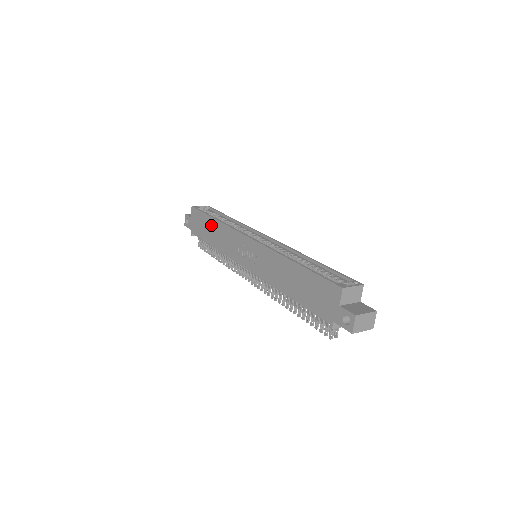
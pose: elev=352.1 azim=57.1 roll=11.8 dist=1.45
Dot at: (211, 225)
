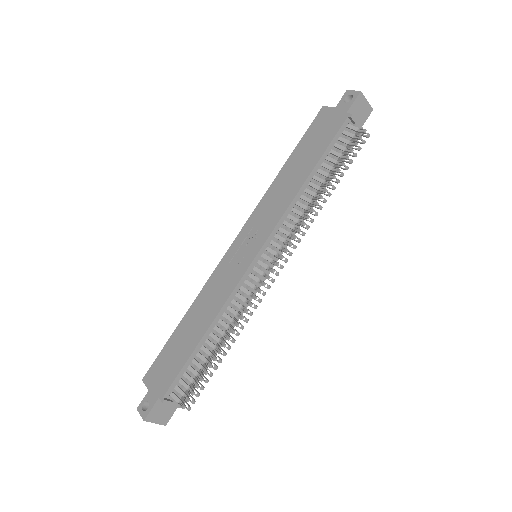
Dot at: (184, 328)
